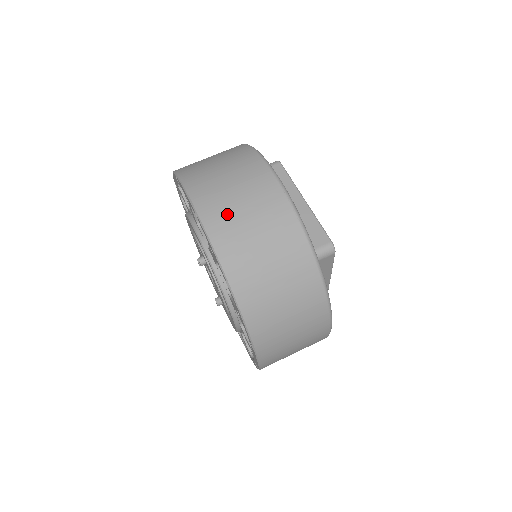
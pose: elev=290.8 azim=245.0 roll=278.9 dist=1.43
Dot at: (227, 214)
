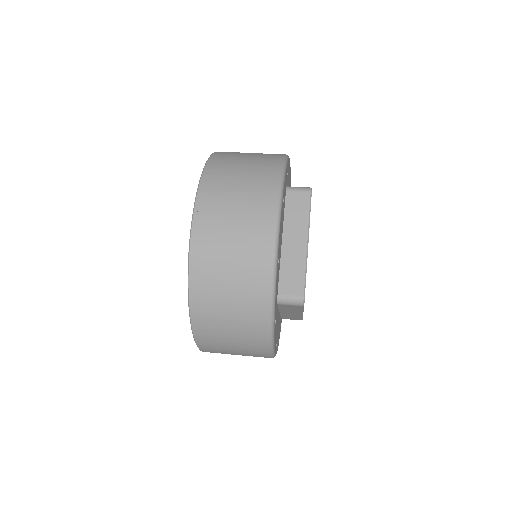
Dot at: (215, 237)
